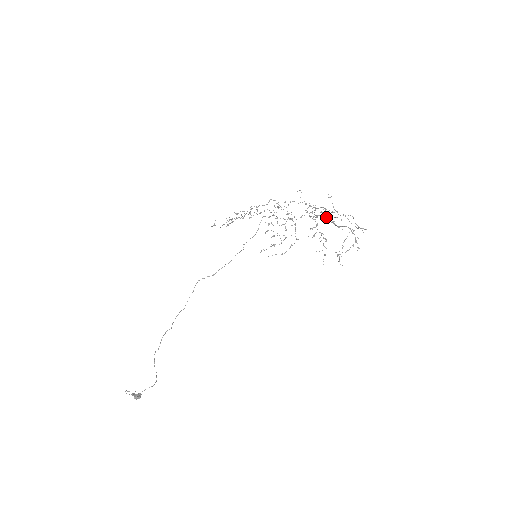
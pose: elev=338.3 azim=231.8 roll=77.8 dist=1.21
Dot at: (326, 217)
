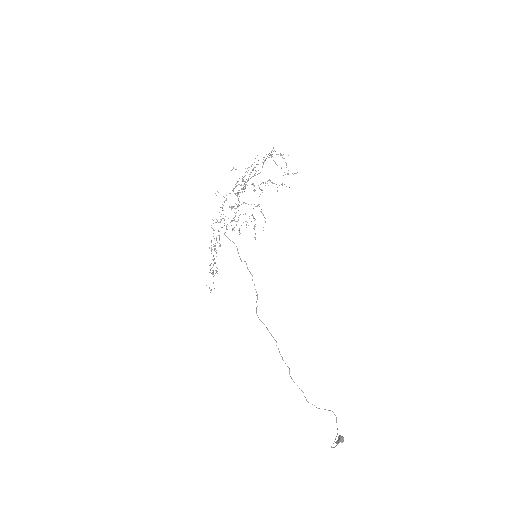
Dot at: occluded
